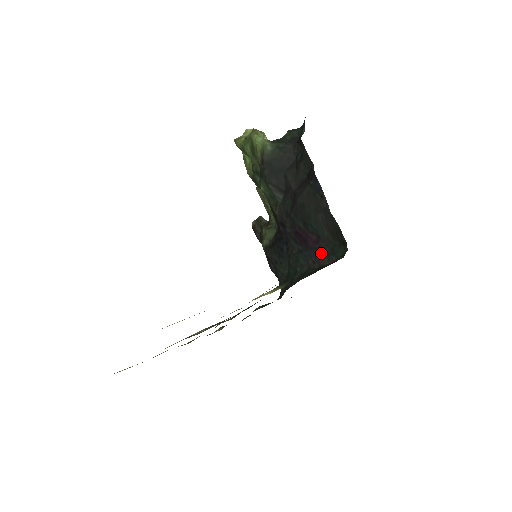
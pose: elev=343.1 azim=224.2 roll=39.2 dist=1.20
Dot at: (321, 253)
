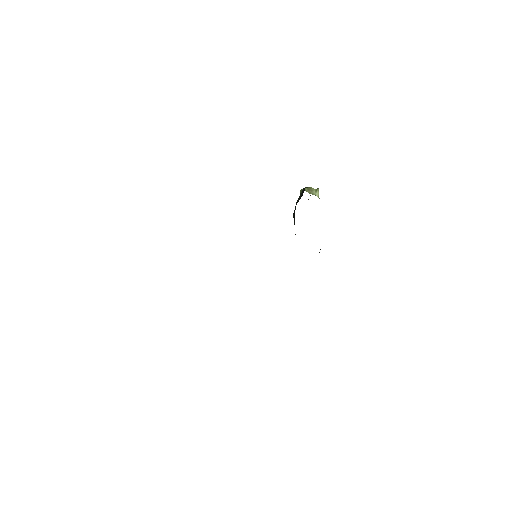
Dot at: occluded
